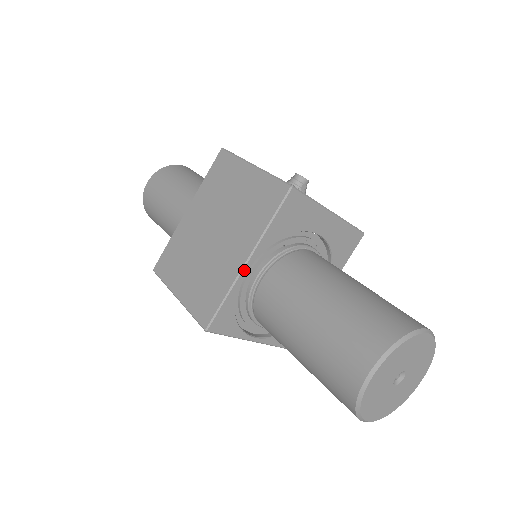
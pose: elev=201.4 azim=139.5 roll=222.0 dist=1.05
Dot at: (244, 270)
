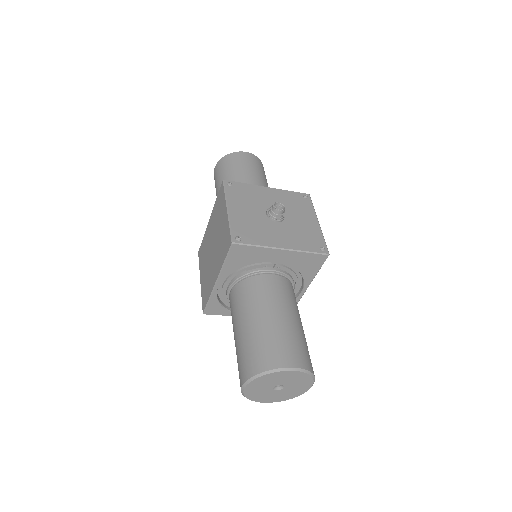
Dot at: (216, 286)
